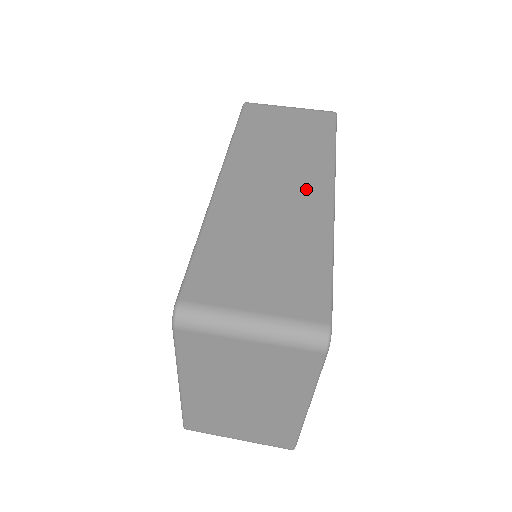
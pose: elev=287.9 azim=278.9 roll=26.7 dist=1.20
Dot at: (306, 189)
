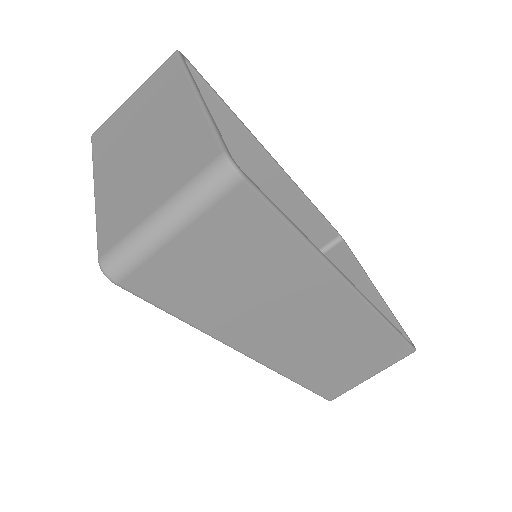
Dot at: (329, 309)
